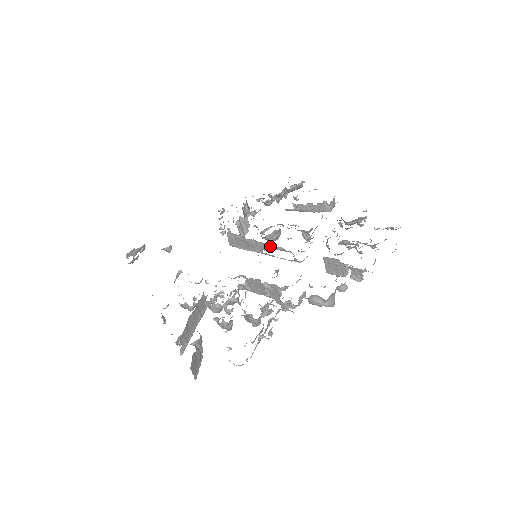
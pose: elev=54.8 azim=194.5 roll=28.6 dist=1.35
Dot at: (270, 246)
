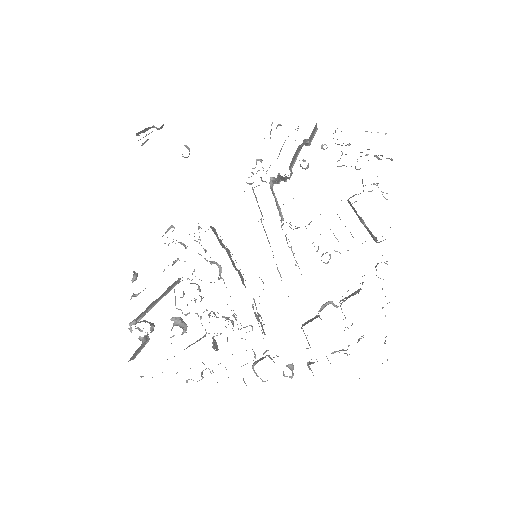
Dot at: occluded
